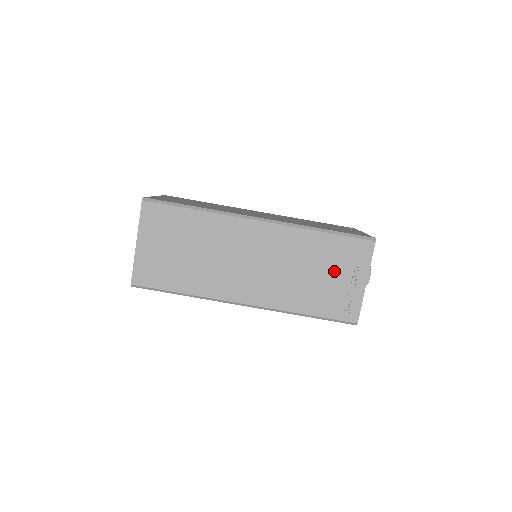
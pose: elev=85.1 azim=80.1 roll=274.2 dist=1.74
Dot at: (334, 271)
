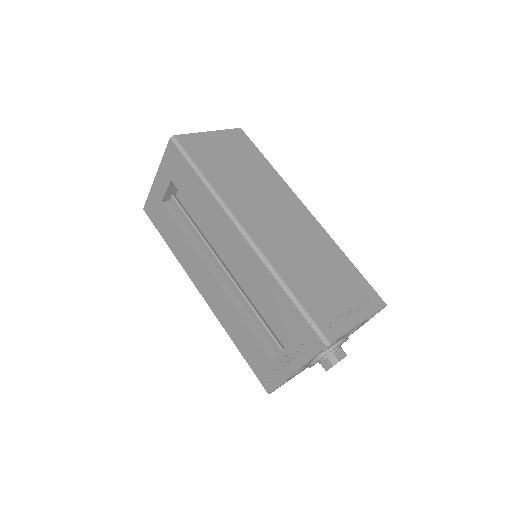
Dot at: (339, 288)
